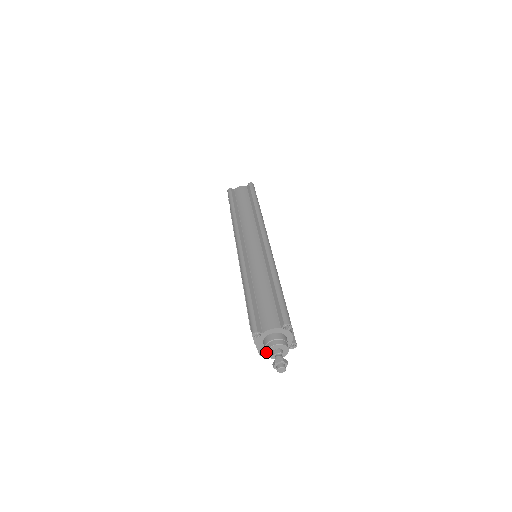
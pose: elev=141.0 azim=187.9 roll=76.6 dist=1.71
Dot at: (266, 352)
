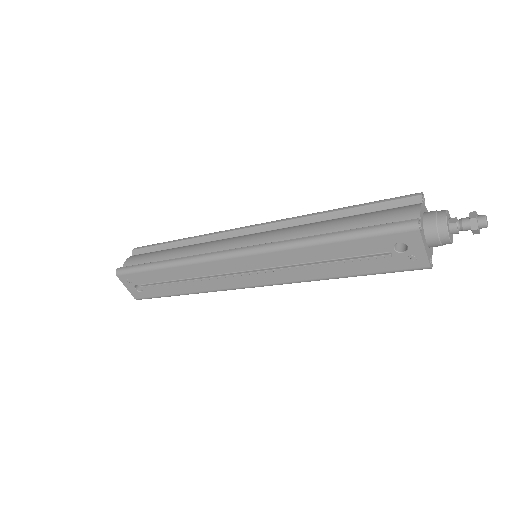
Dot at: (448, 232)
